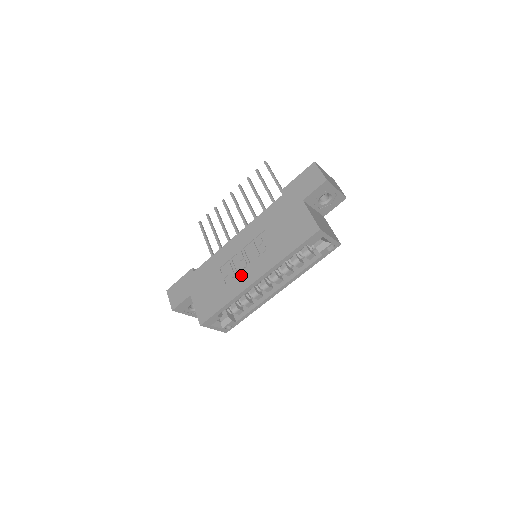
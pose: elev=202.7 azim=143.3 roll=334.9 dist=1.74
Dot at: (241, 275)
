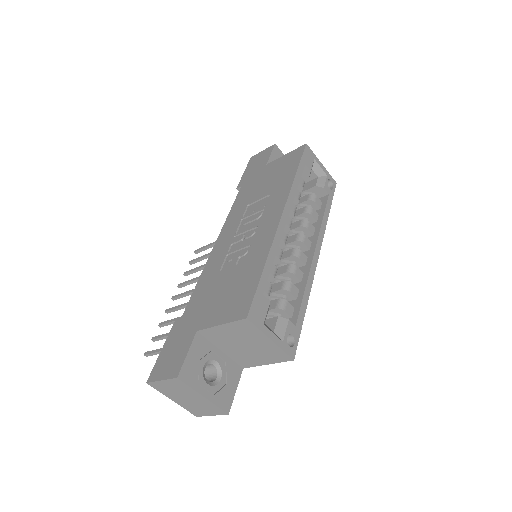
Dot at: (256, 237)
